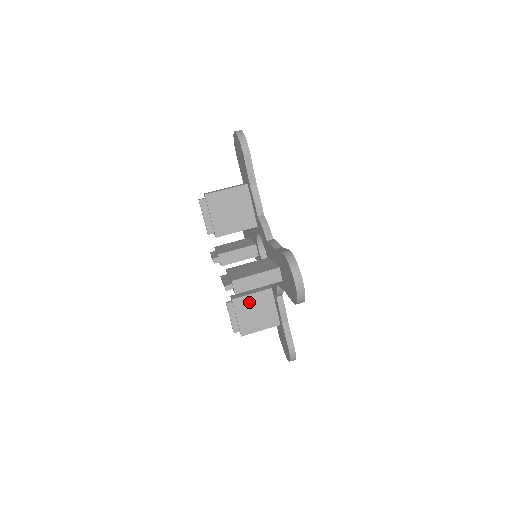
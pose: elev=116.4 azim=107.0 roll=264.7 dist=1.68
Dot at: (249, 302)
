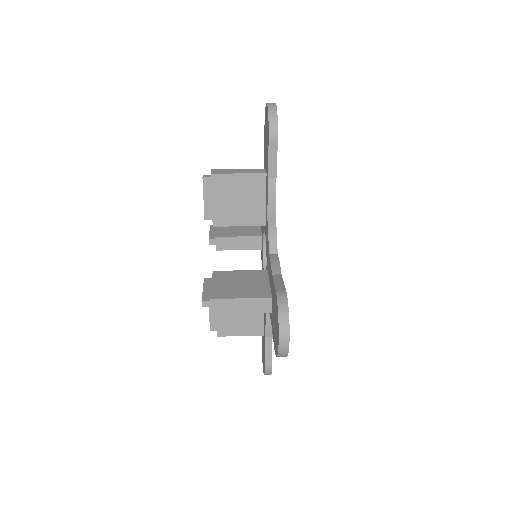
Dot at: occluded
